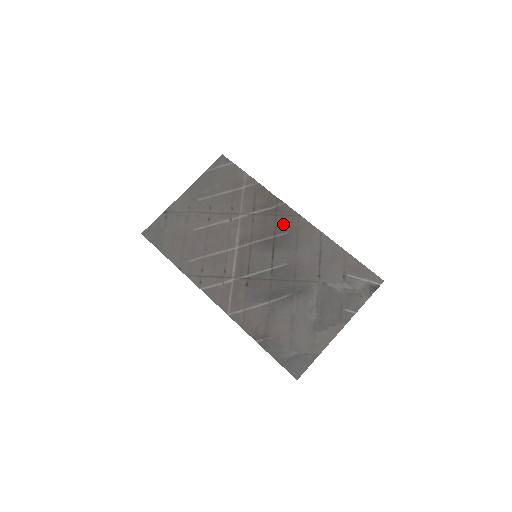
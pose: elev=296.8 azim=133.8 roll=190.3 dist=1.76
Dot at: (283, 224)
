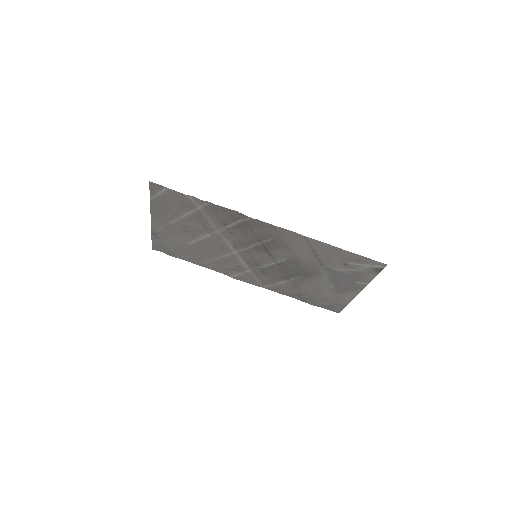
Dot at: (262, 233)
